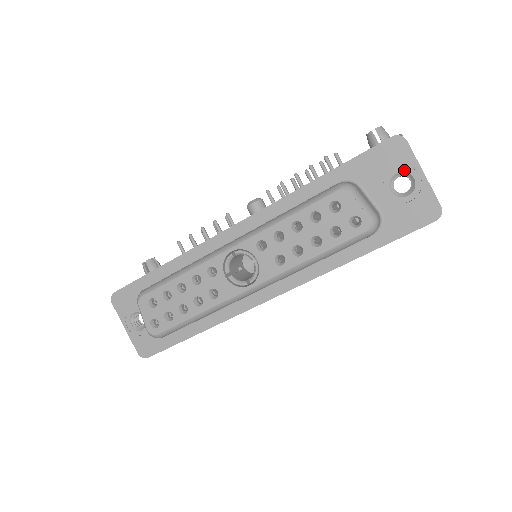
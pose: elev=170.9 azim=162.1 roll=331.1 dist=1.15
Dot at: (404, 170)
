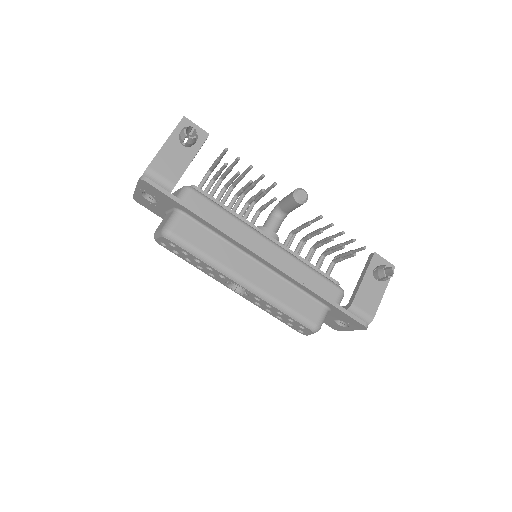
Dot at: (349, 326)
